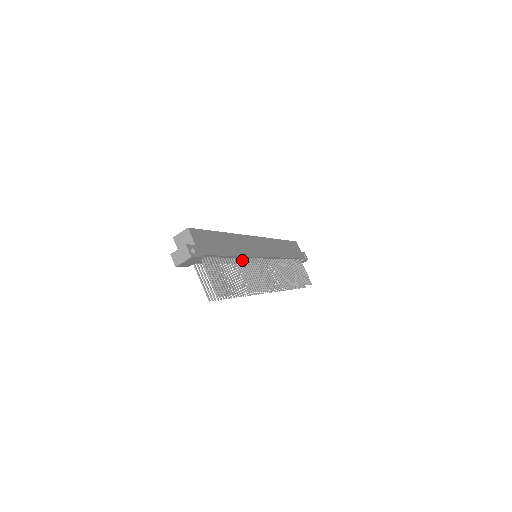
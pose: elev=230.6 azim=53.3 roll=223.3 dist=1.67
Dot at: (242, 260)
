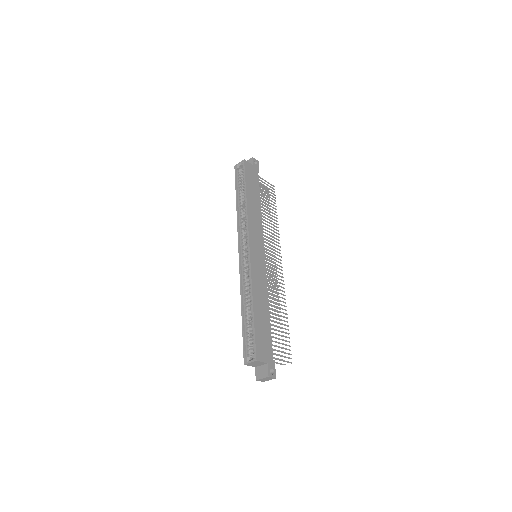
Dot at: occluded
